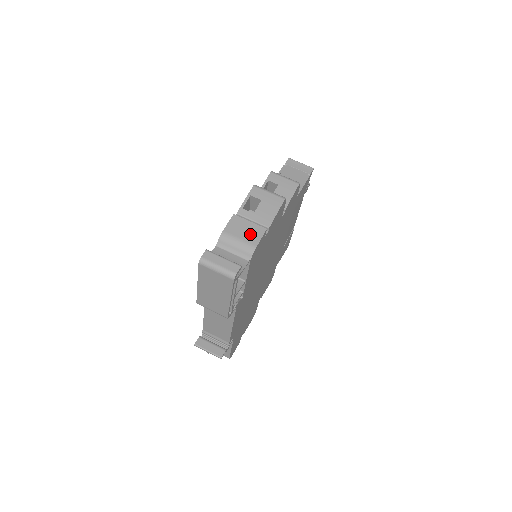
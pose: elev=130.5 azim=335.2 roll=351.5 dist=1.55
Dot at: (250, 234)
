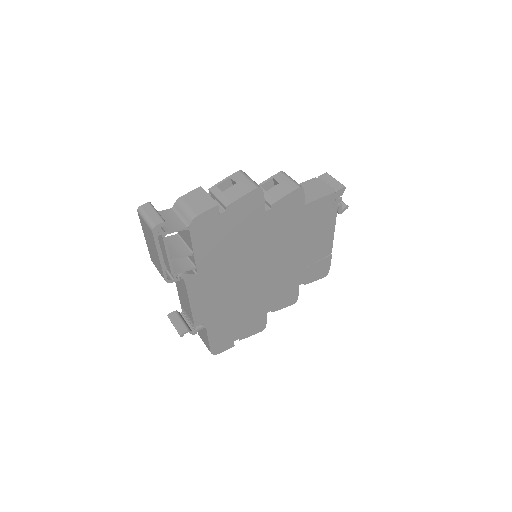
Dot at: (201, 204)
